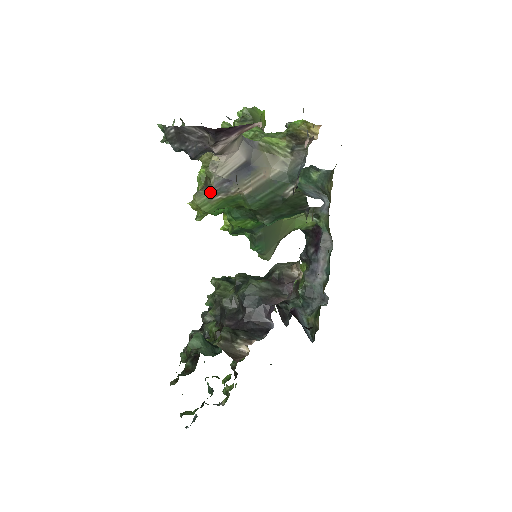
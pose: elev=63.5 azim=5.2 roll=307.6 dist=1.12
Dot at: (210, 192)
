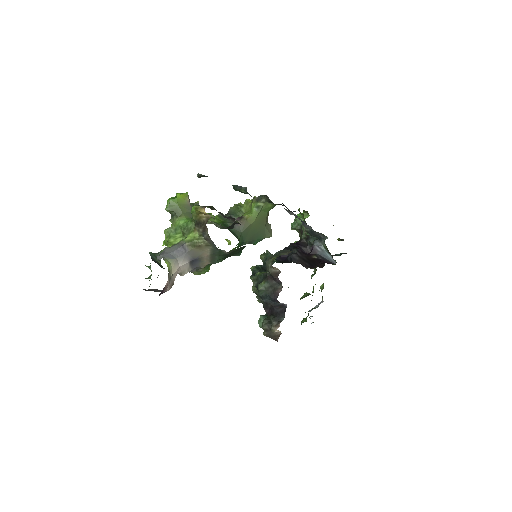
Dot at: (195, 270)
